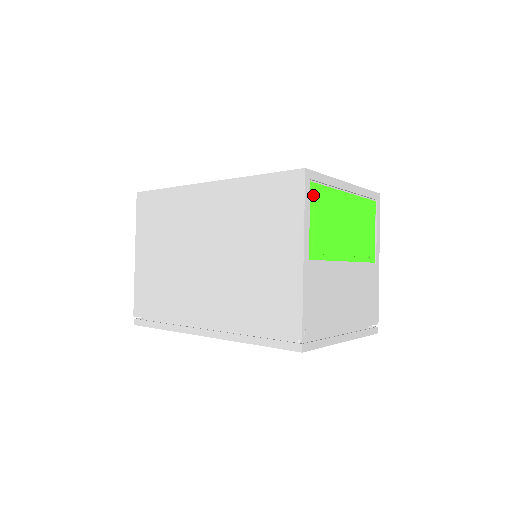
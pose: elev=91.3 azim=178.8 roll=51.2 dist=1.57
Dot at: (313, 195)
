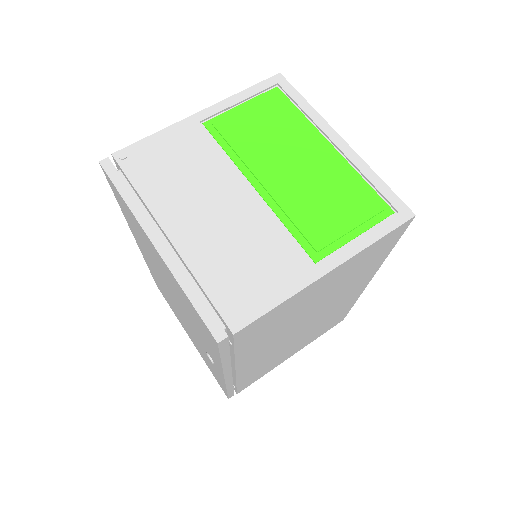
Dot at: (269, 96)
